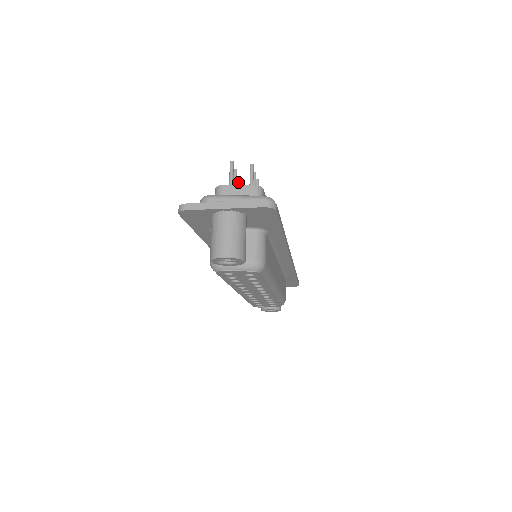
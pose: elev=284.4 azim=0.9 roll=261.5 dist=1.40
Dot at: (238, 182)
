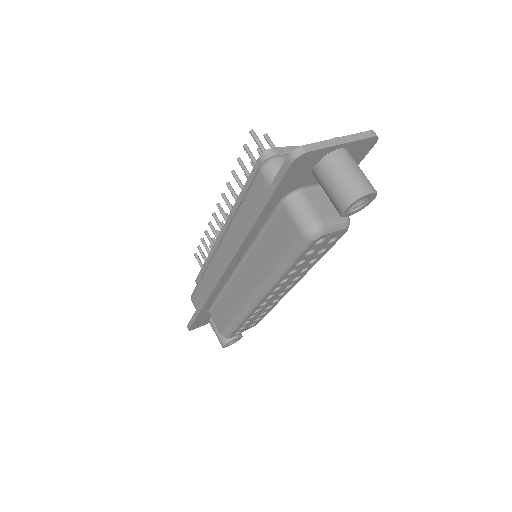
Dot at: (243, 163)
